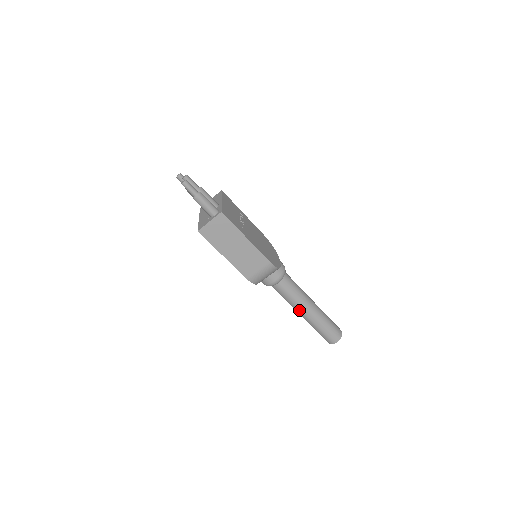
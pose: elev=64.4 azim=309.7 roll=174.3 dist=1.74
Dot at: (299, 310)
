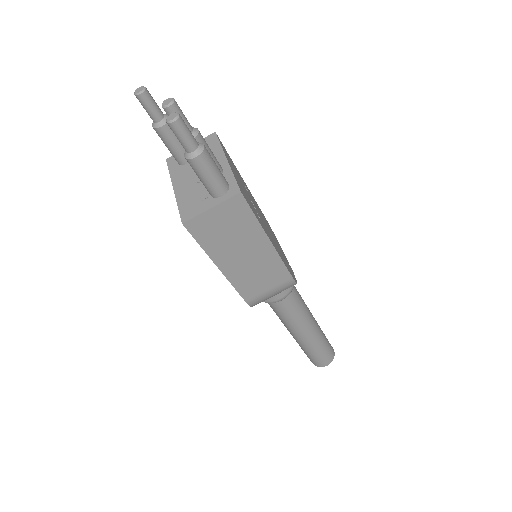
Dot at: (295, 331)
